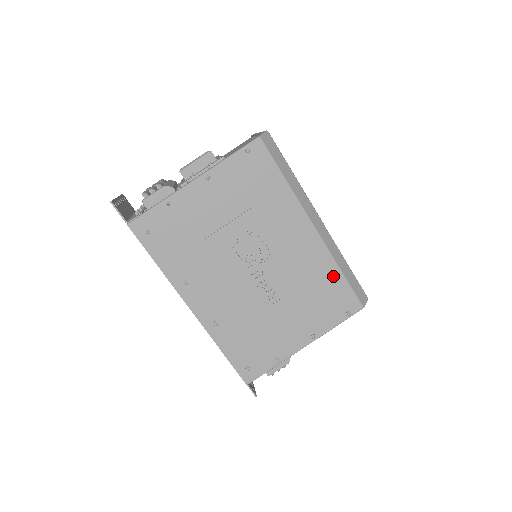
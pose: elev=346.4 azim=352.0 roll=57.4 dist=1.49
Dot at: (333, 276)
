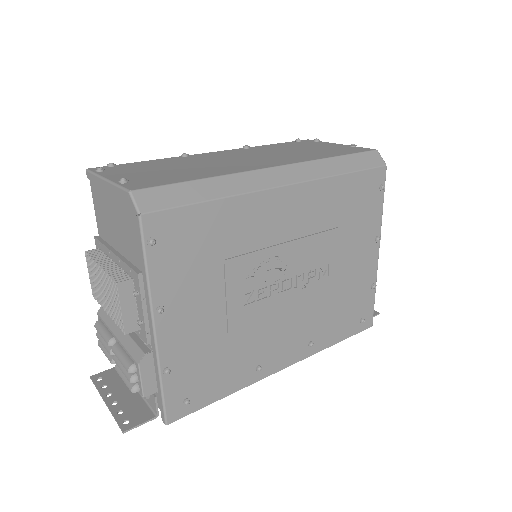
Dot at: (342, 187)
